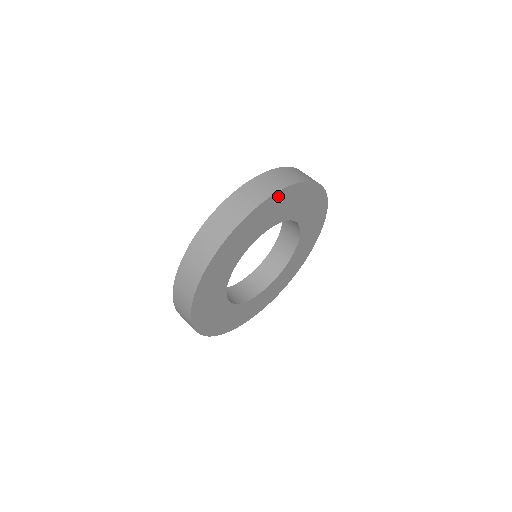
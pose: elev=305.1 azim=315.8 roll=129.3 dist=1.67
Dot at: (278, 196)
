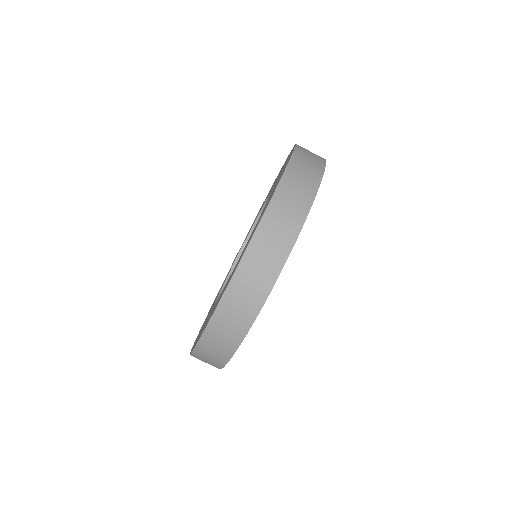
Dot at: occluded
